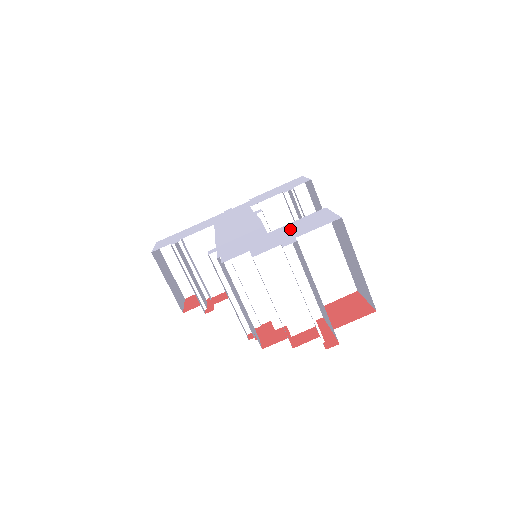
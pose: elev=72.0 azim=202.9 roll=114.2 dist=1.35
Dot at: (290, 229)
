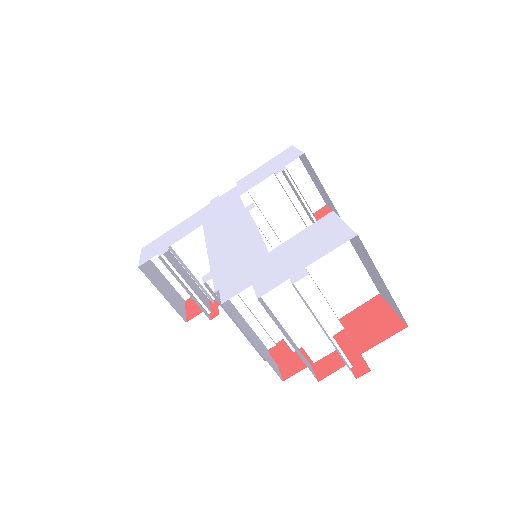
Dot at: (295, 249)
